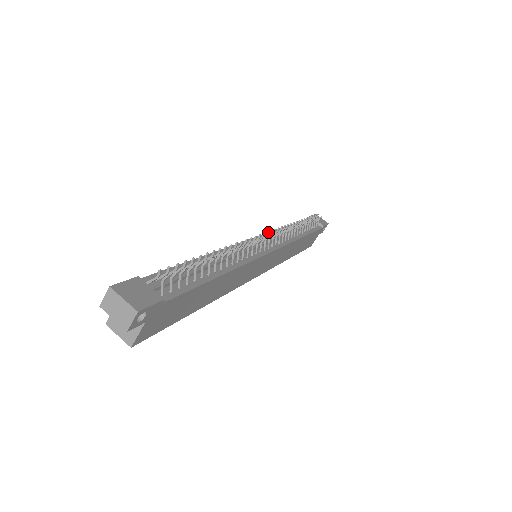
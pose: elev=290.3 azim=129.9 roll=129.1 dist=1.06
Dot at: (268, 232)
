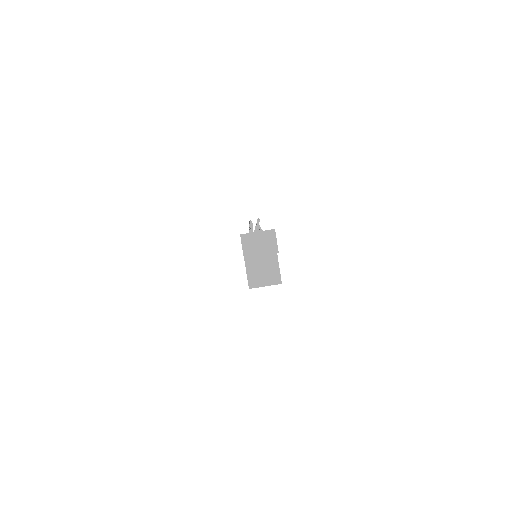
Dot at: occluded
